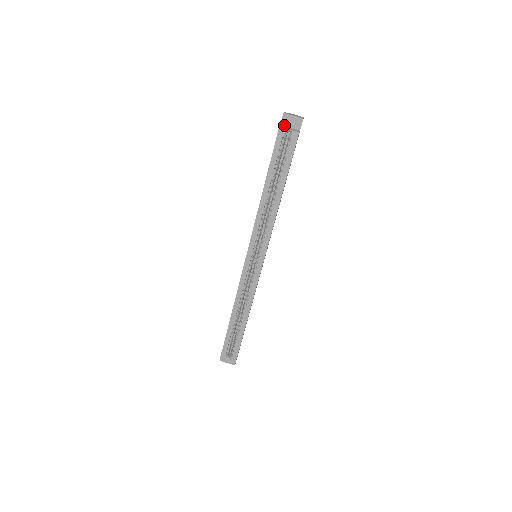
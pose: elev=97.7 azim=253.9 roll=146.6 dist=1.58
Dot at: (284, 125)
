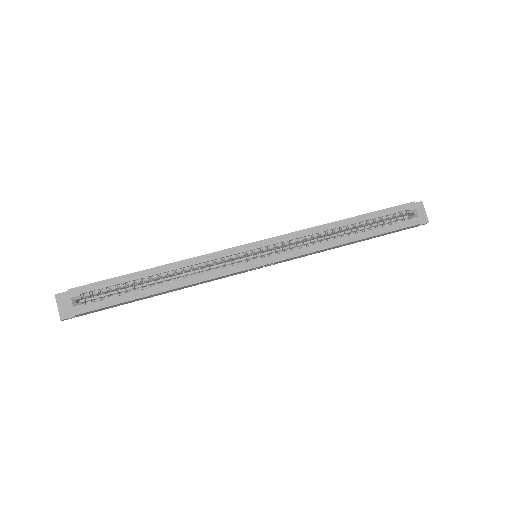
Dot at: occluded
